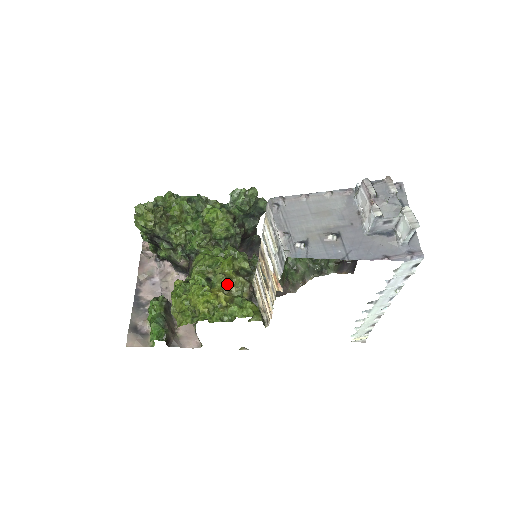
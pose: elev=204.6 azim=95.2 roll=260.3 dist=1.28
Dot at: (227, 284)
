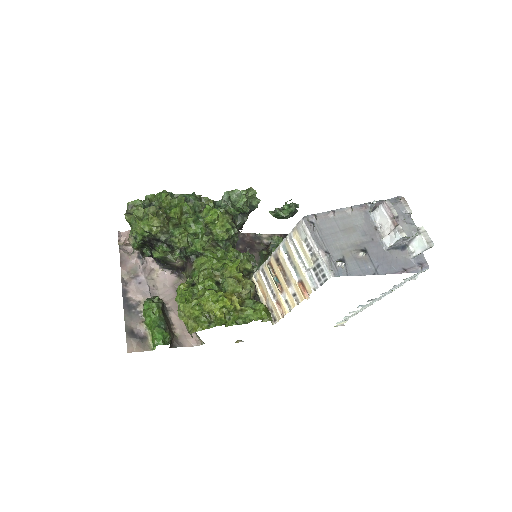
Dot at: (239, 288)
